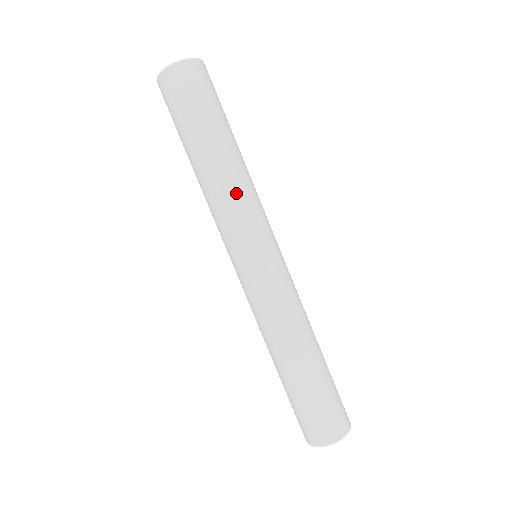
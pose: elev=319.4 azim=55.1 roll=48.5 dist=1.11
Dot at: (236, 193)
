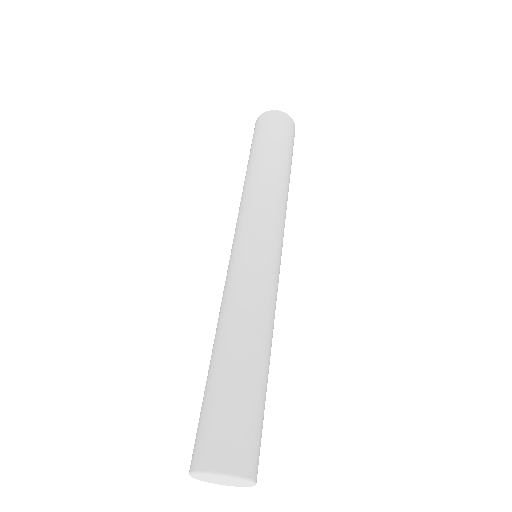
Dot at: (251, 192)
